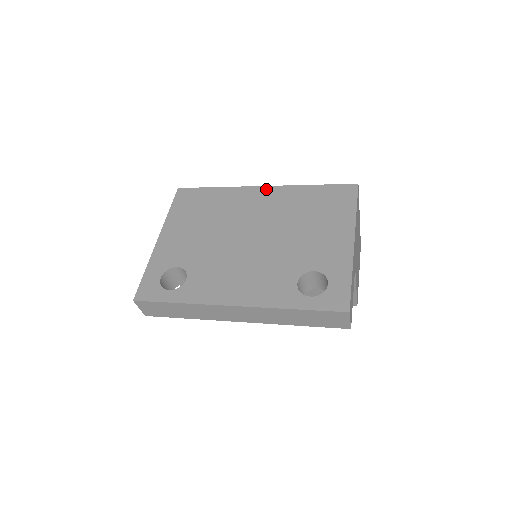
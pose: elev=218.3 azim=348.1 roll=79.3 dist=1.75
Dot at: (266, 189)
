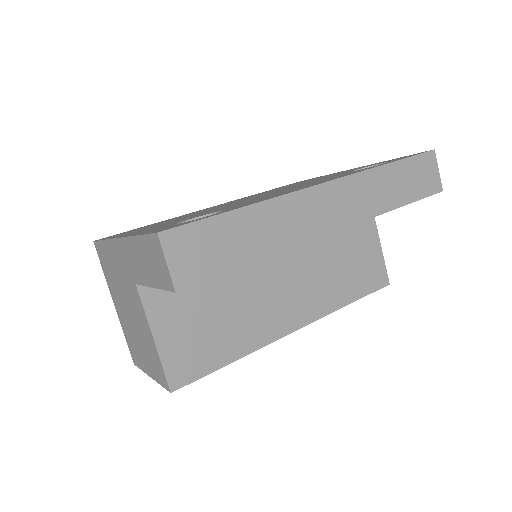
Dot at: (217, 205)
